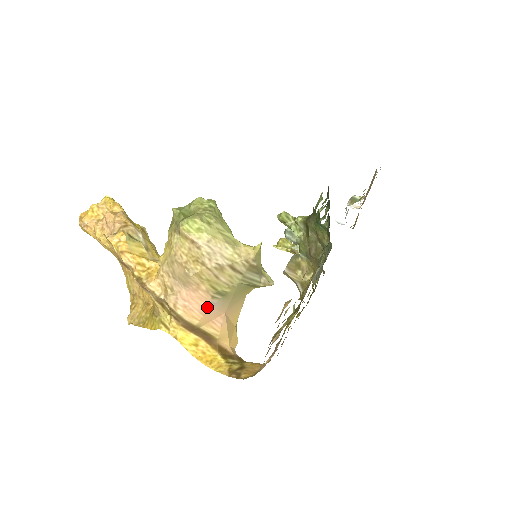
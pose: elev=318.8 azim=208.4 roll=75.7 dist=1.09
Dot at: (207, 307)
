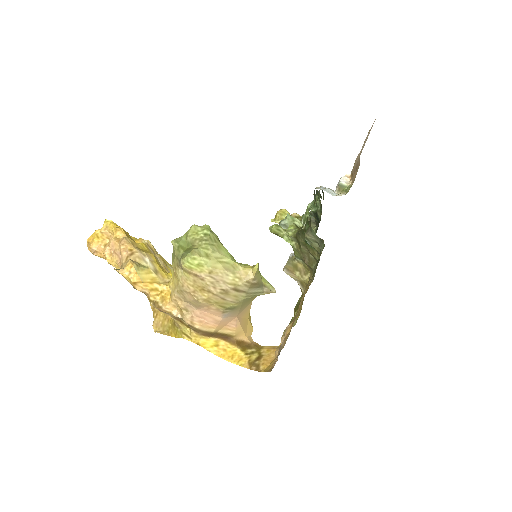
Dot at: (220, 318)
